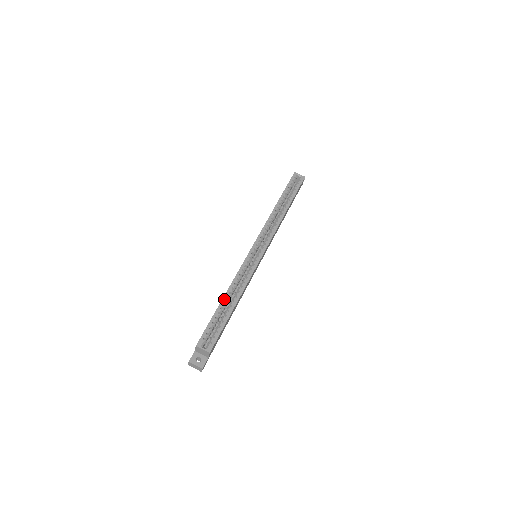
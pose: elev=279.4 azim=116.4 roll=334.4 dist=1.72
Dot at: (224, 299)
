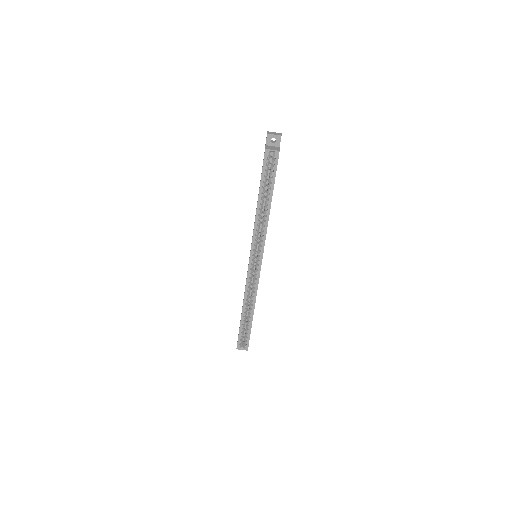
Dot at: (243, 314)
